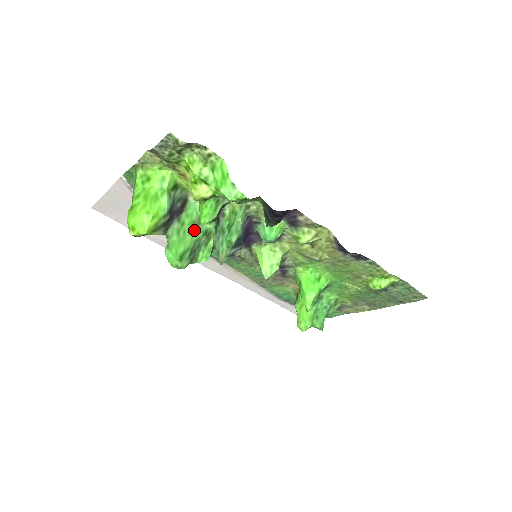
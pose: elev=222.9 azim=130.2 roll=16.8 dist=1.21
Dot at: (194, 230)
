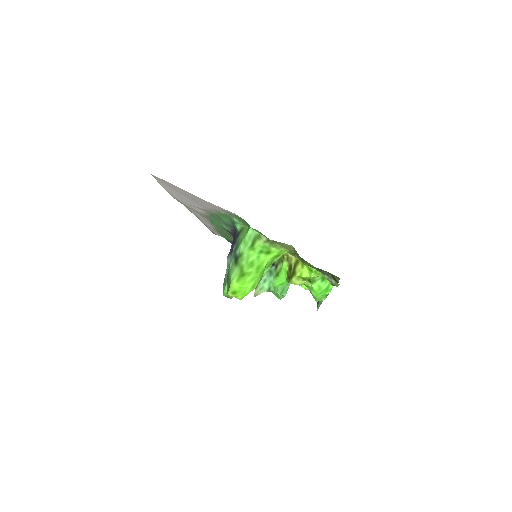
Dot at: occluded
